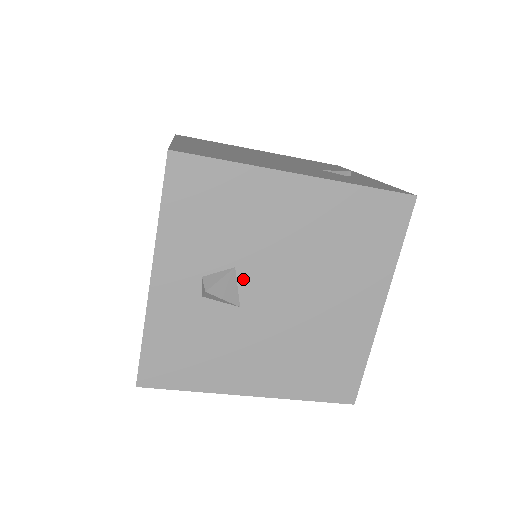
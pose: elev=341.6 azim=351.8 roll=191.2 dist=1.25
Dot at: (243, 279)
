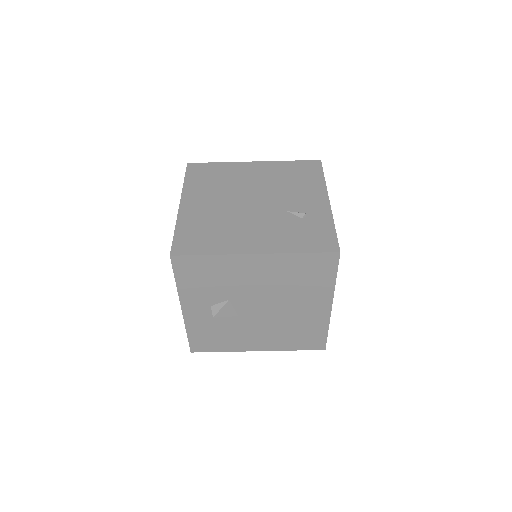
Dot at: (236, 304)
